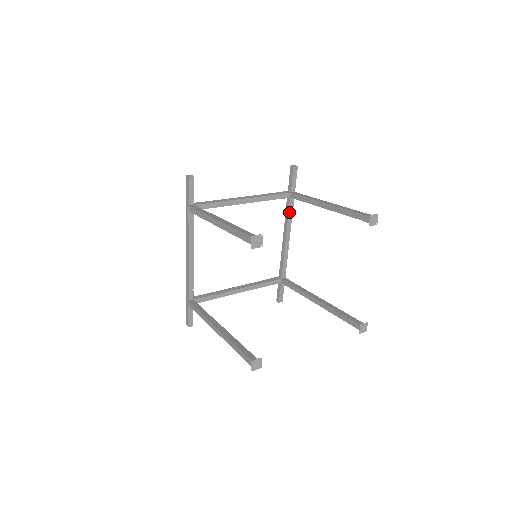
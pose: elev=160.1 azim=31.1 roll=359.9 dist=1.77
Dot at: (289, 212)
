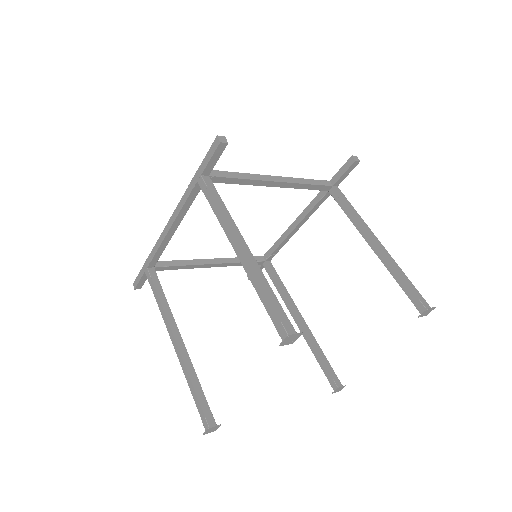
Dot at: (317, 204)
